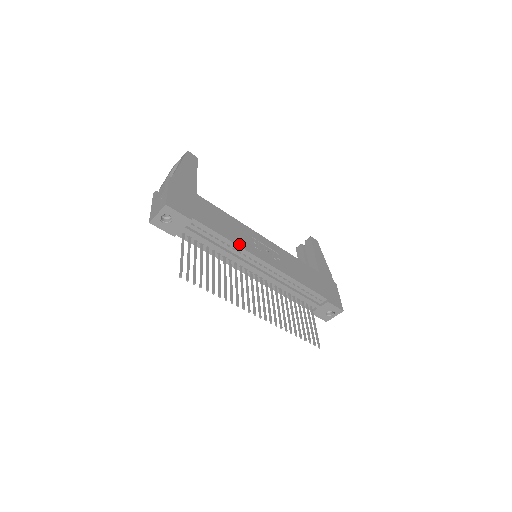
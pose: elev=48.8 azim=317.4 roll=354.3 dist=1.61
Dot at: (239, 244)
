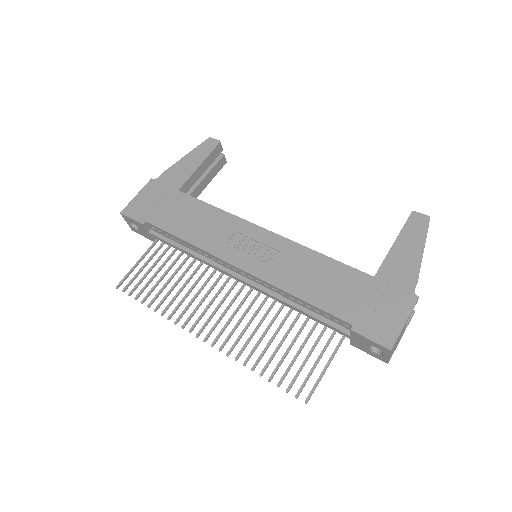
Dot at: (201, 245)
